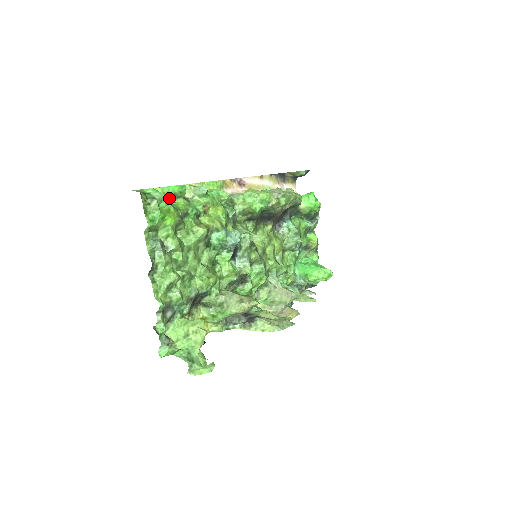
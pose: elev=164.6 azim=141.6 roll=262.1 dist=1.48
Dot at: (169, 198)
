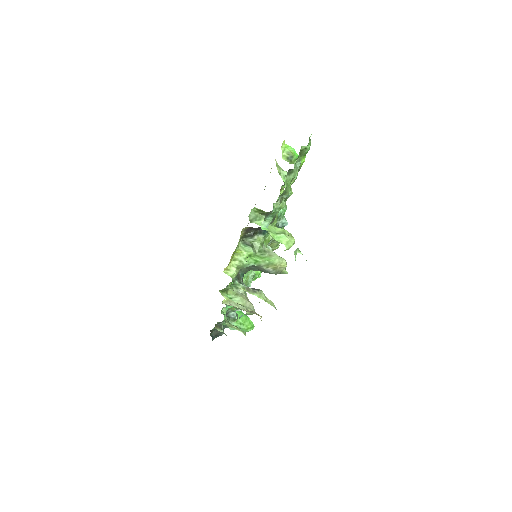
Dot at: (284, 155)
